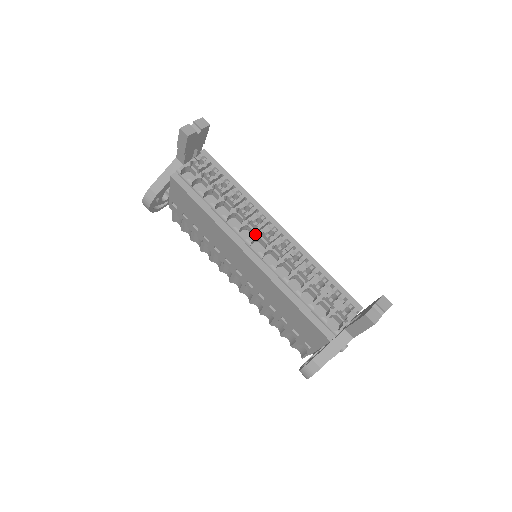
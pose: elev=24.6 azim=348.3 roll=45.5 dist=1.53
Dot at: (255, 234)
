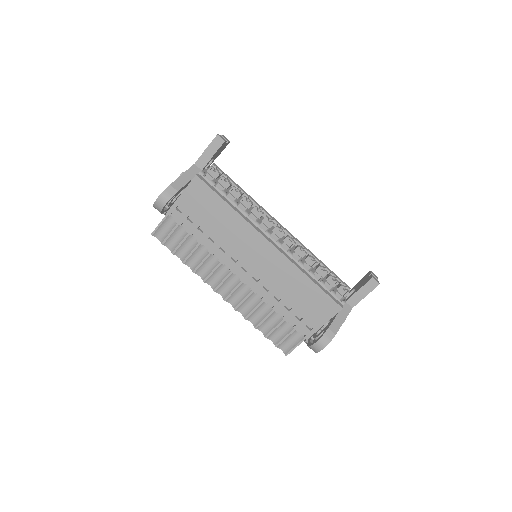
Dot at: (270, 229)
